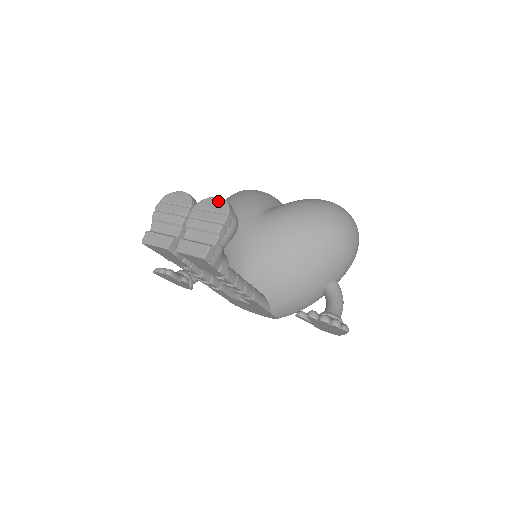
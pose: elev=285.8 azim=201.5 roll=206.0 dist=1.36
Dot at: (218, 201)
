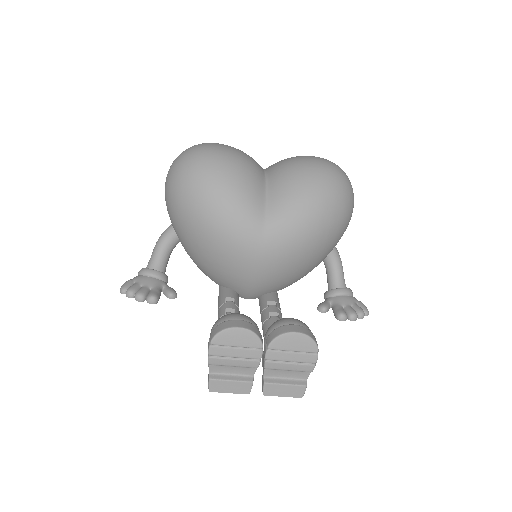
Dot at: (300, 339)
